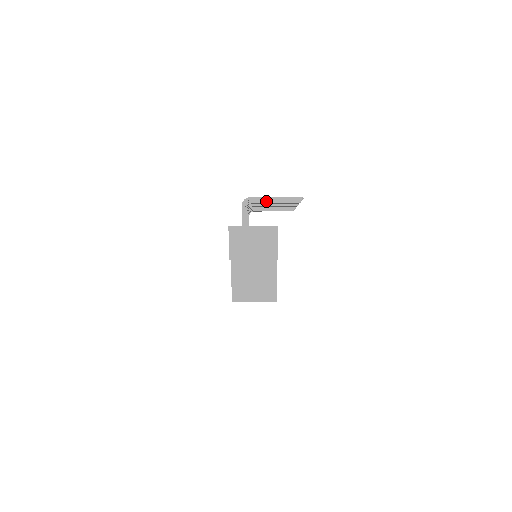
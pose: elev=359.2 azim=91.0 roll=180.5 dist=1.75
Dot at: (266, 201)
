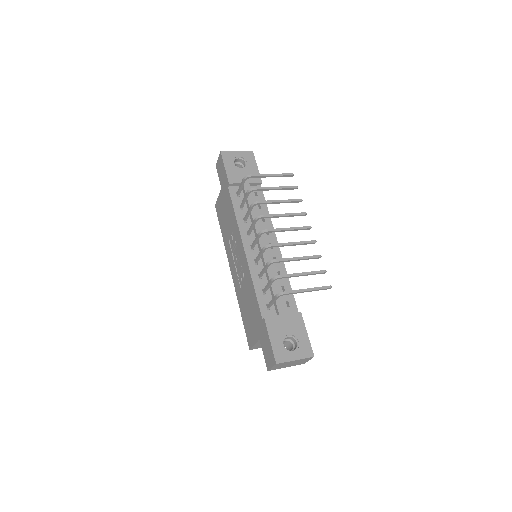
Dot at: occluded
